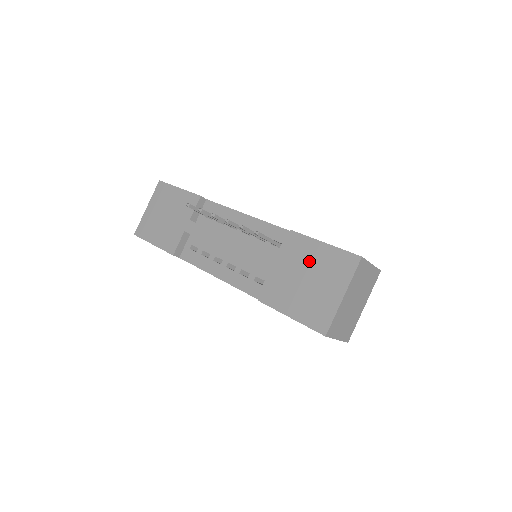
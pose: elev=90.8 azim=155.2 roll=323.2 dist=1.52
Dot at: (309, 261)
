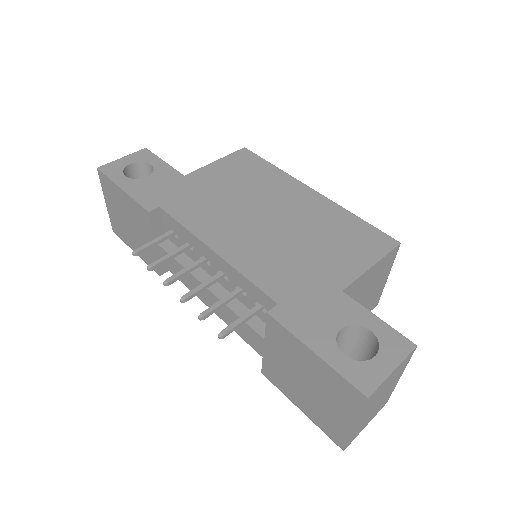
Dot at: (302, 365)
